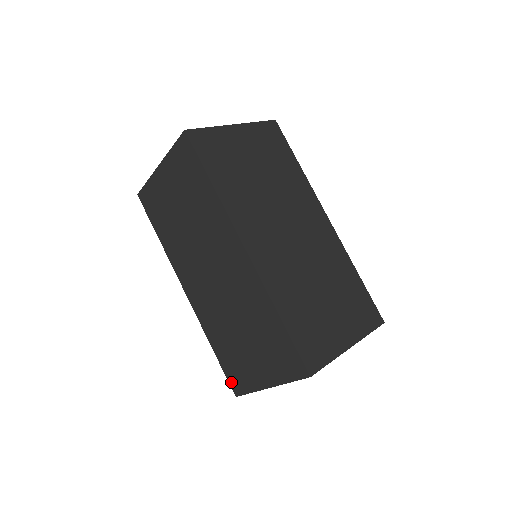
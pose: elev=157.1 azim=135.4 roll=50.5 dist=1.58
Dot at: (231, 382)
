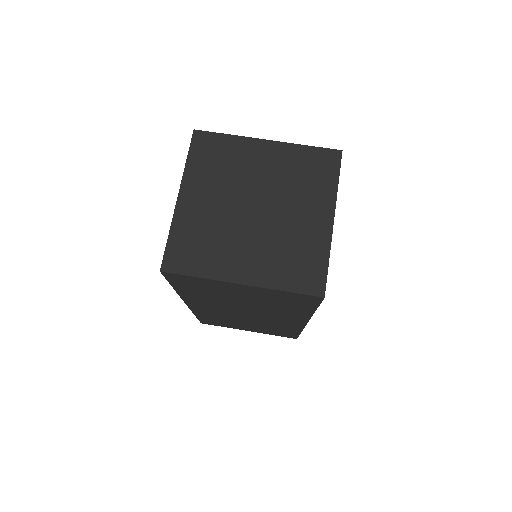
Dot at: occluded
